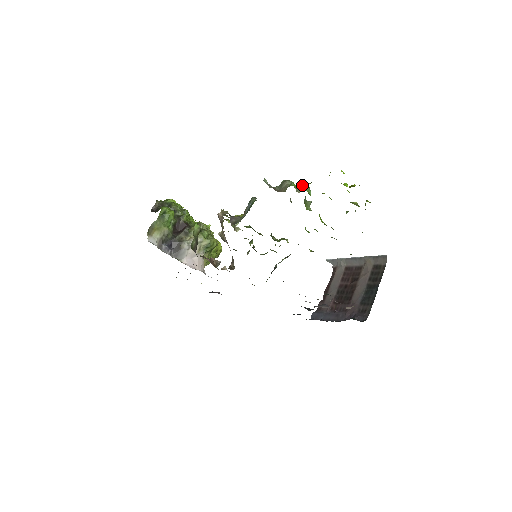
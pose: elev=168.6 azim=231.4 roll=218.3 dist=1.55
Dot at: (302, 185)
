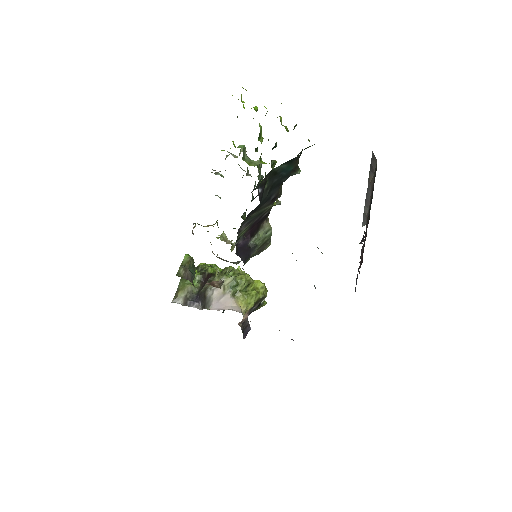
Dot at: (240, 149)
